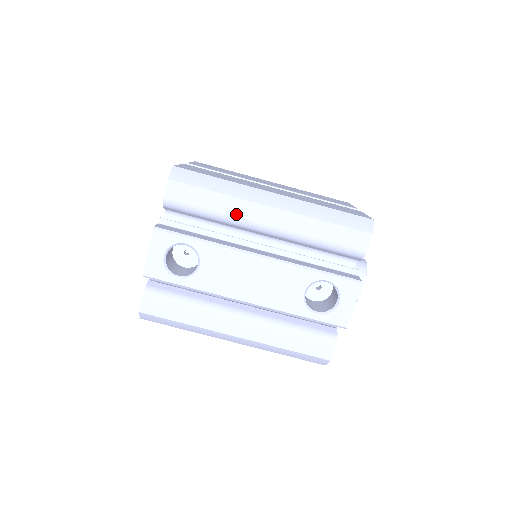
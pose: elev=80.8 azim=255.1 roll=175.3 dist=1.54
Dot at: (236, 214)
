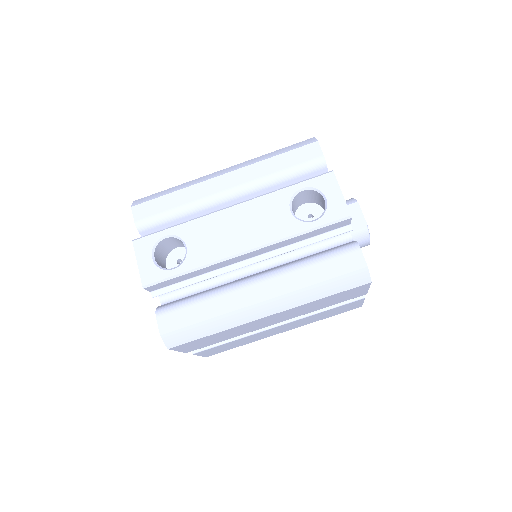
Dot at: (198, 197)
